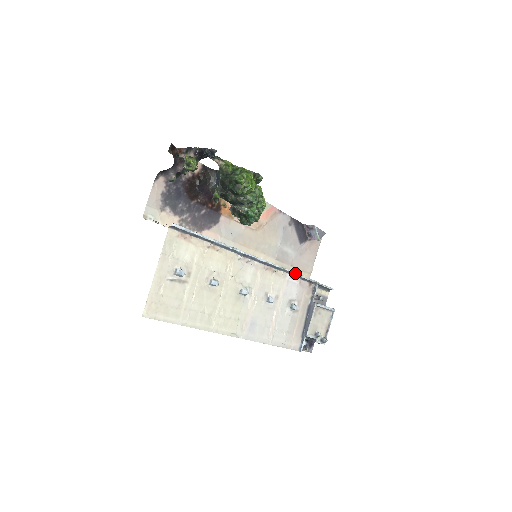
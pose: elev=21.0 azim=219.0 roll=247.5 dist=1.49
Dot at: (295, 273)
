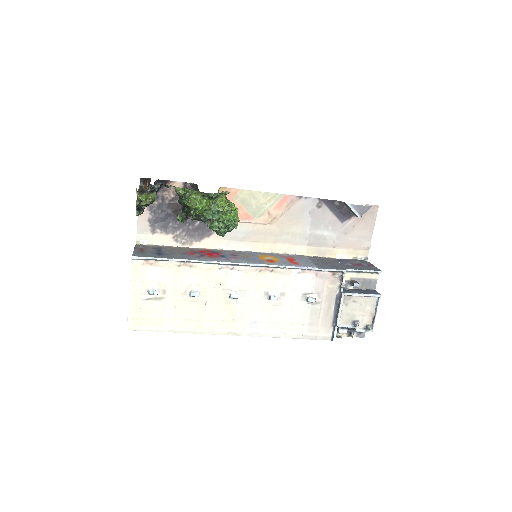
Dot at: (303, 268)
